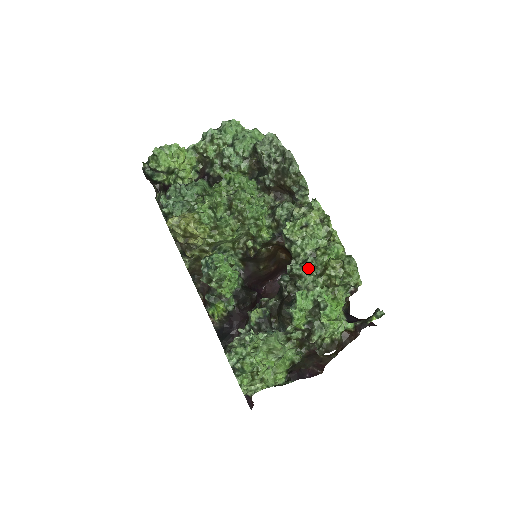
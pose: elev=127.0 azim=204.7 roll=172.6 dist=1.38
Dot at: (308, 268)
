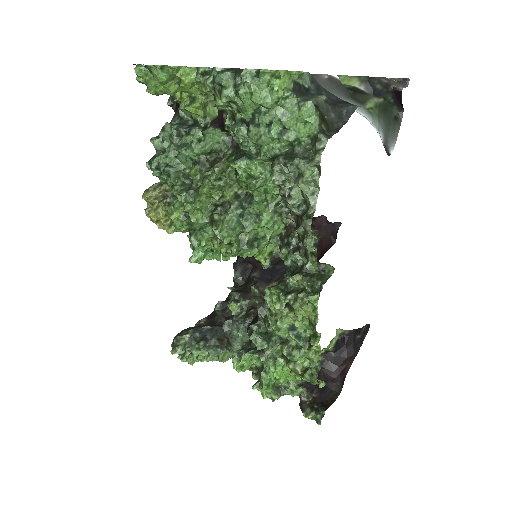
Dot at: (268, 345)
